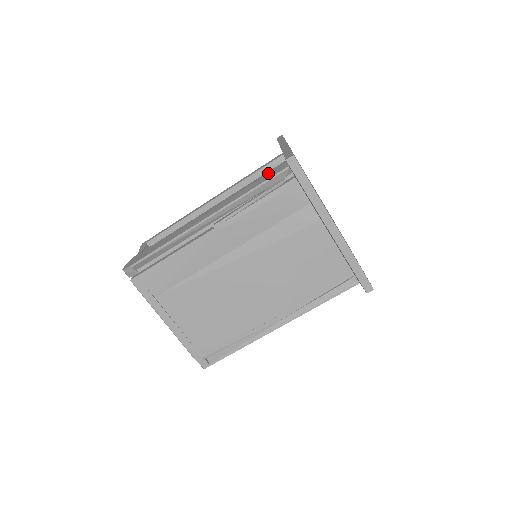
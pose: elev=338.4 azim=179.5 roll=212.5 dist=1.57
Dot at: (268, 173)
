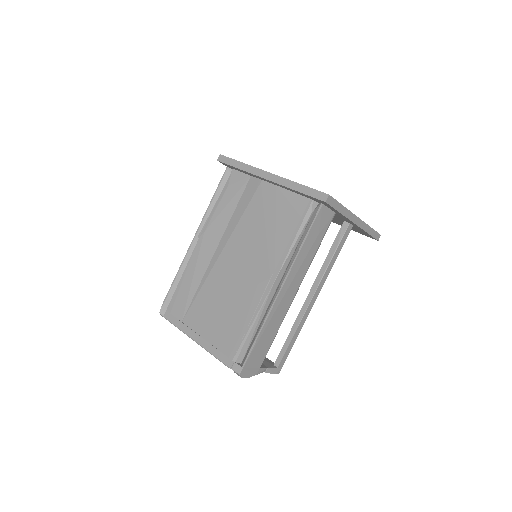
Dot at: occluded
